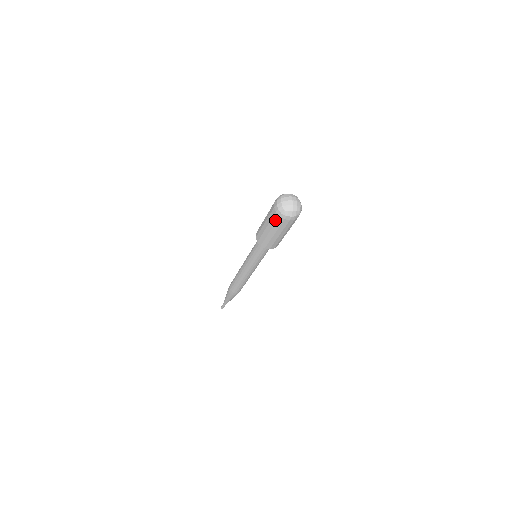
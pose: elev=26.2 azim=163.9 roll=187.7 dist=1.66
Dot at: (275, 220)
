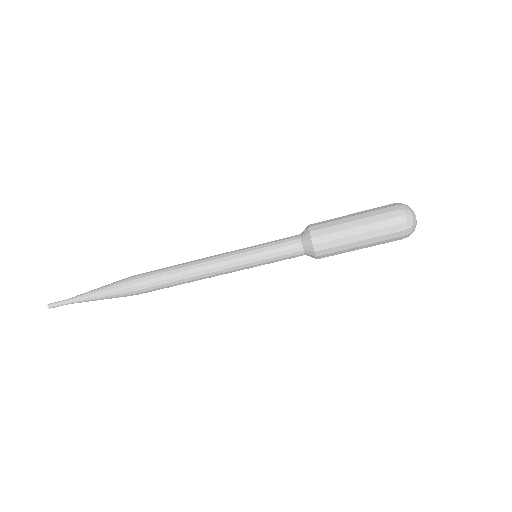
Dot at: (381, 208)
